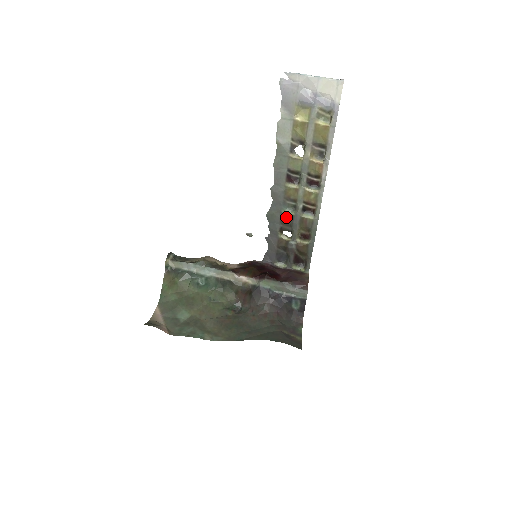
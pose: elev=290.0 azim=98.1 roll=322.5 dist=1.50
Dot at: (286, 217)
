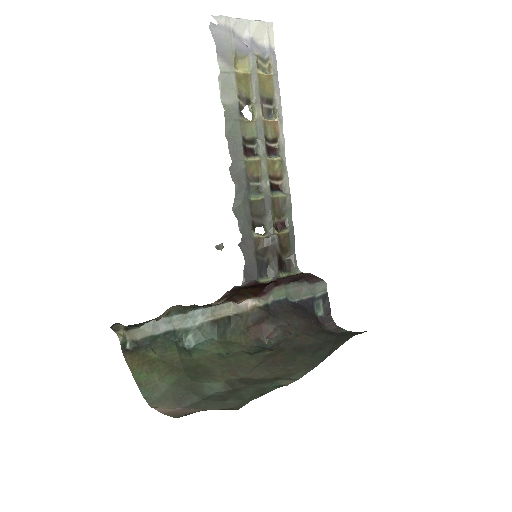
Dot at: (255, 204)
